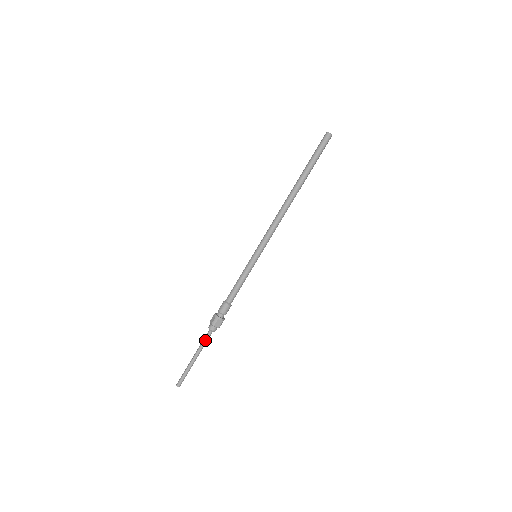
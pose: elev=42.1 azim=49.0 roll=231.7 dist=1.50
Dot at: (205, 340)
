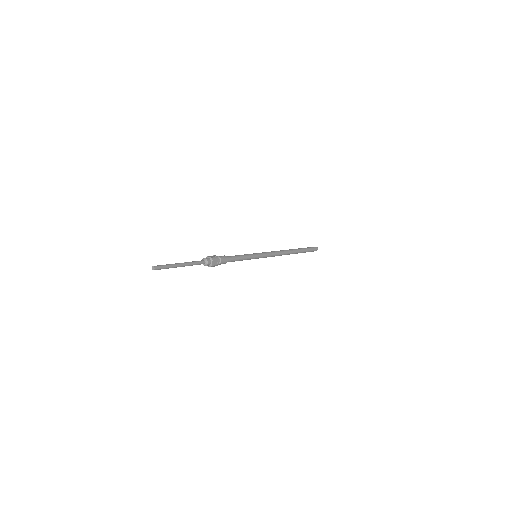
Dot at: (198, 262)
